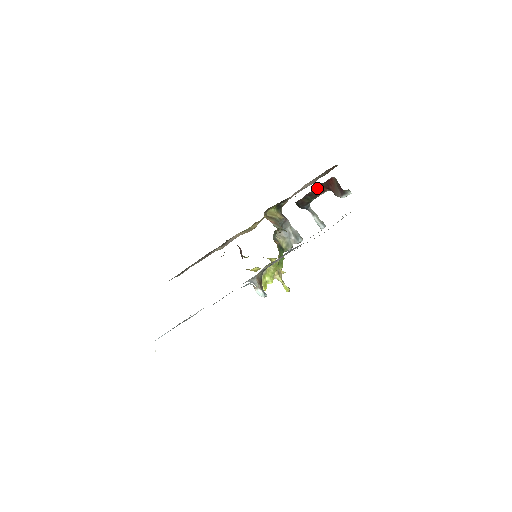
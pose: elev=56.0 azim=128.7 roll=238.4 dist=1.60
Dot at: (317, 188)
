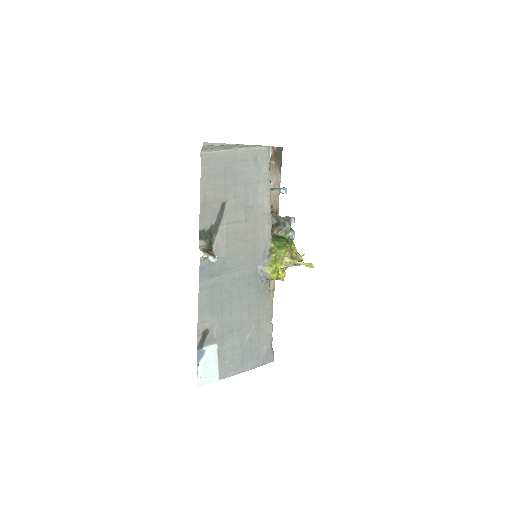
Dot at: occluded
